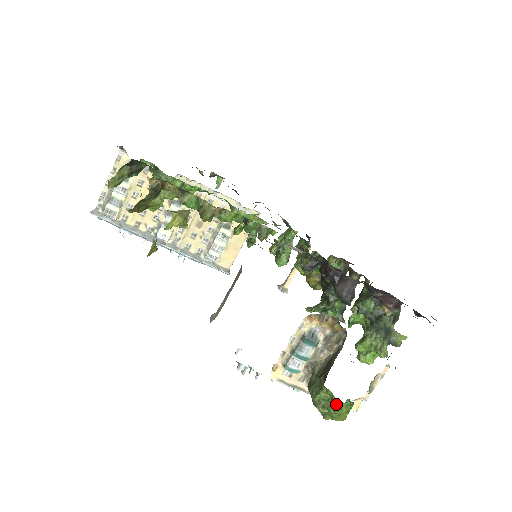
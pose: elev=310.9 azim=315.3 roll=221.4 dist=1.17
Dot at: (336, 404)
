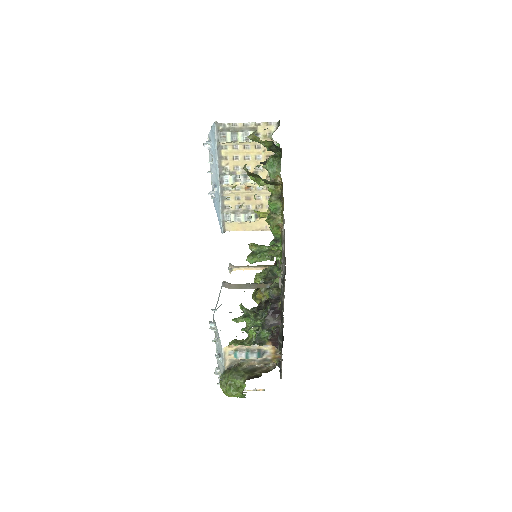
Dot at: (239, 391)
